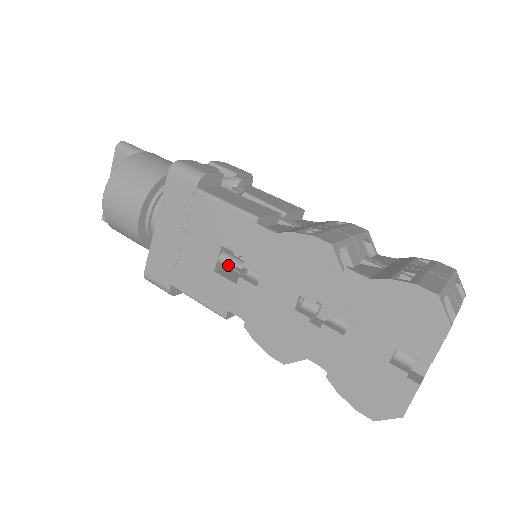
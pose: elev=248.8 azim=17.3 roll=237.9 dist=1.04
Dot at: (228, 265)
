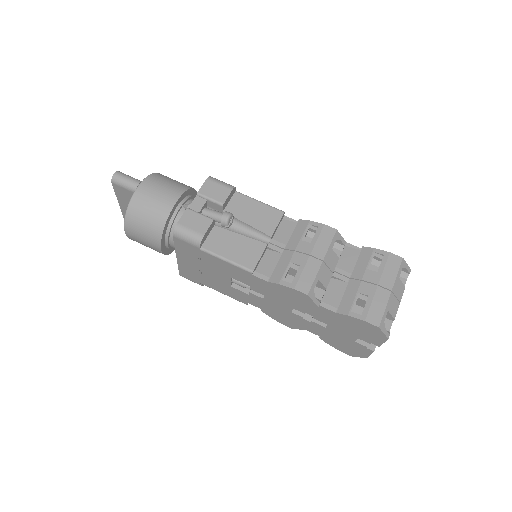
Dot at: occluded
